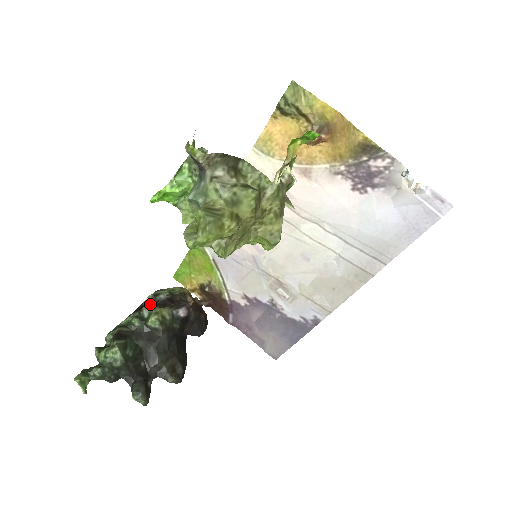
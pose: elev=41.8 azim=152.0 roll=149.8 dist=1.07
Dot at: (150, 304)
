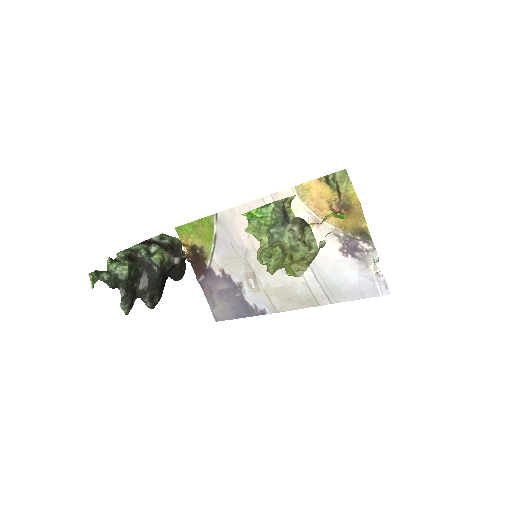
Dot at: (155, 242)
